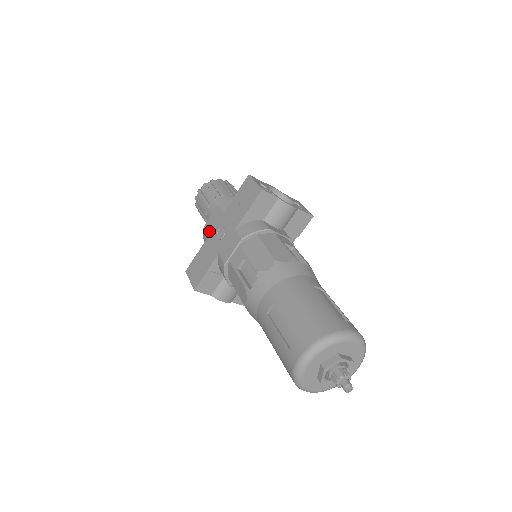
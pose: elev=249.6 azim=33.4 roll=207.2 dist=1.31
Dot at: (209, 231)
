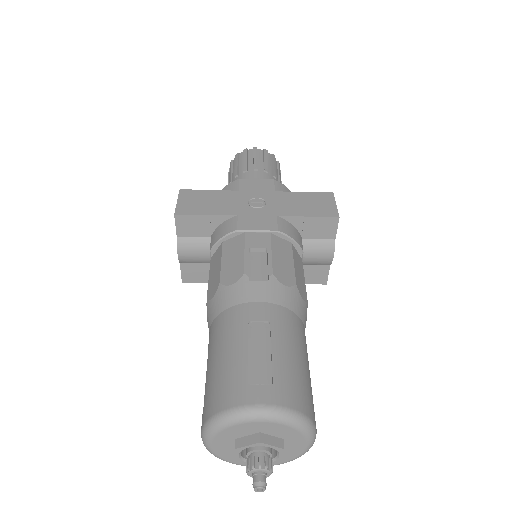
Dot at: (244, 188)
